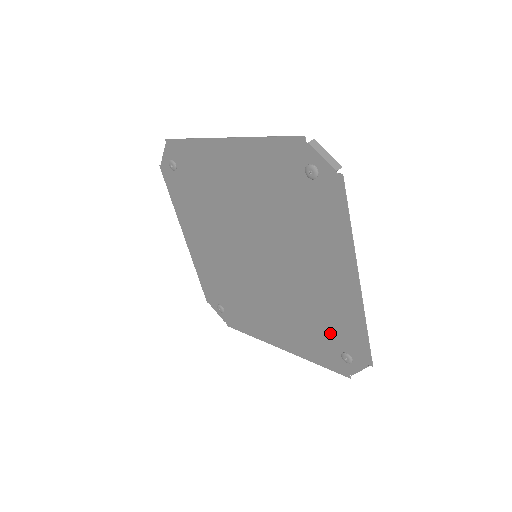
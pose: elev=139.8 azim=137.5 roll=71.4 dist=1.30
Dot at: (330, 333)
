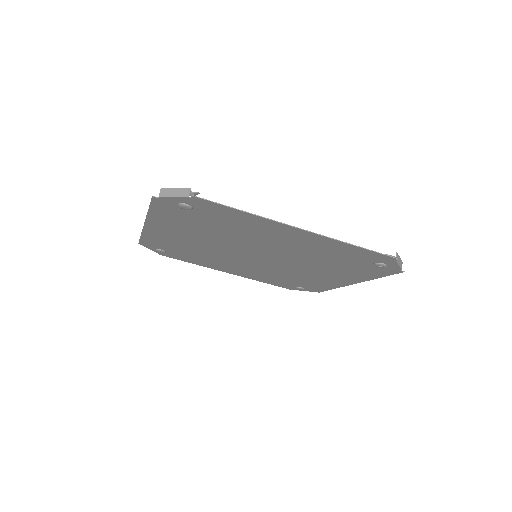
Dot at: (349, 261)
